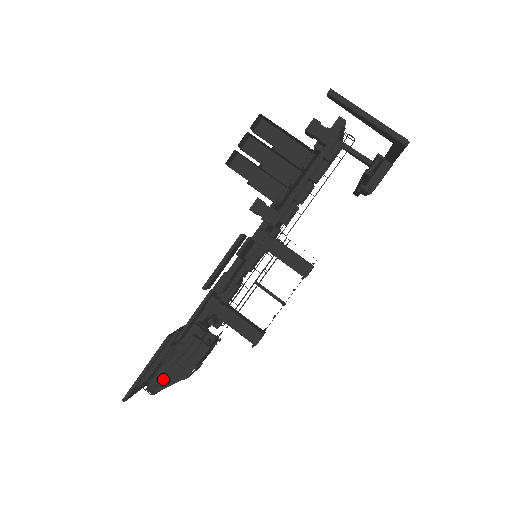
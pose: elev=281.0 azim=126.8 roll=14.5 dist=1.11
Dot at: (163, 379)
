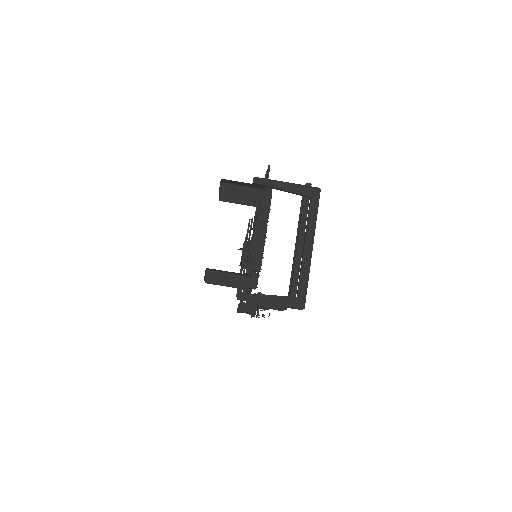
Dot at: occluded
